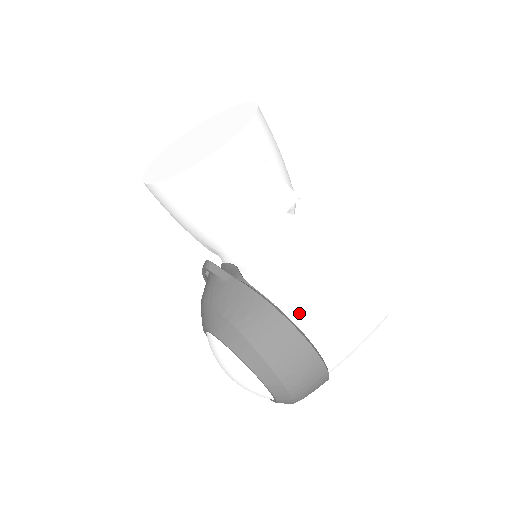
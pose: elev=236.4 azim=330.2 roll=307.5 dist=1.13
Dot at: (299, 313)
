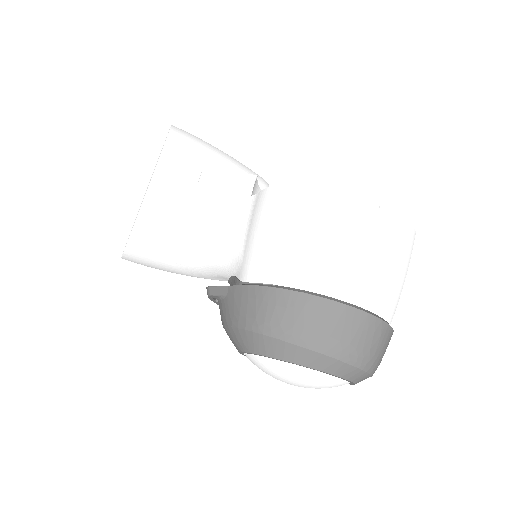
Dot at: (304, 278)
